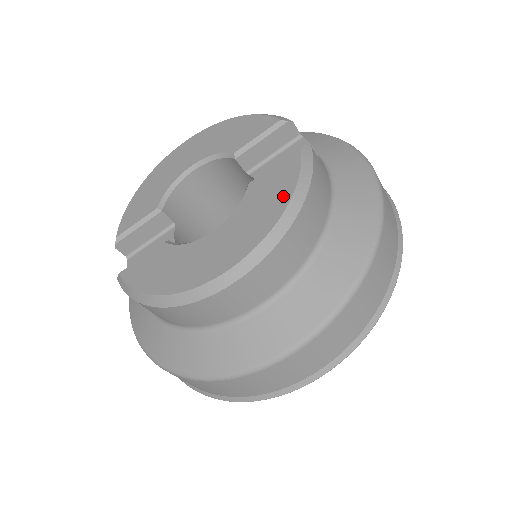
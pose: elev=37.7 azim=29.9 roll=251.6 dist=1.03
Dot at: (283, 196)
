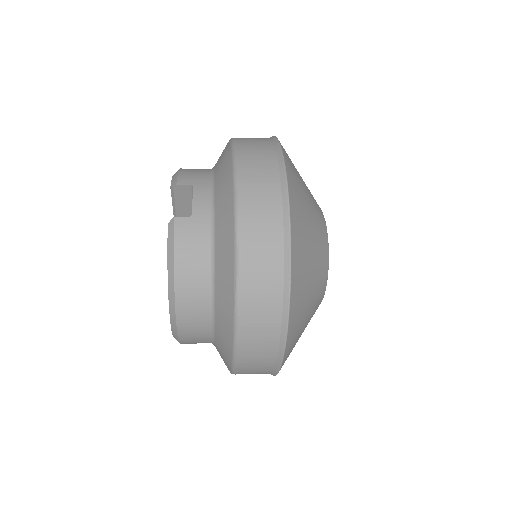
Dot at: occluded
